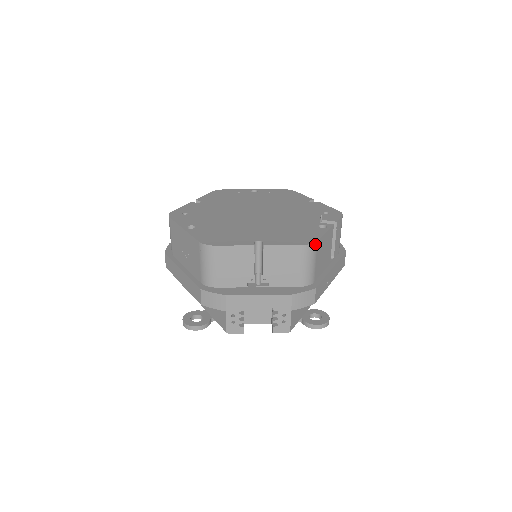
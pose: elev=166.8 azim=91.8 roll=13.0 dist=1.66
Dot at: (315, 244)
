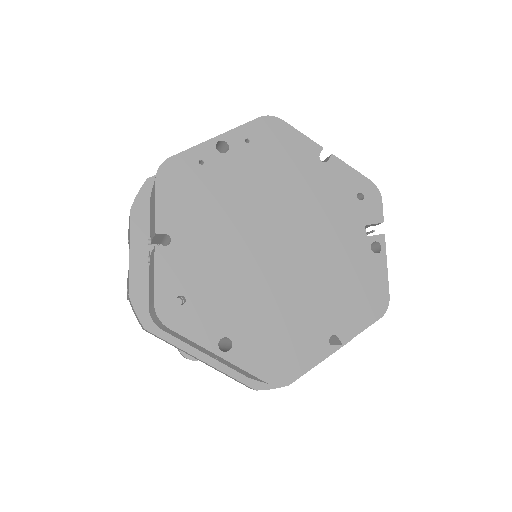
Dot at: (387, 302)
